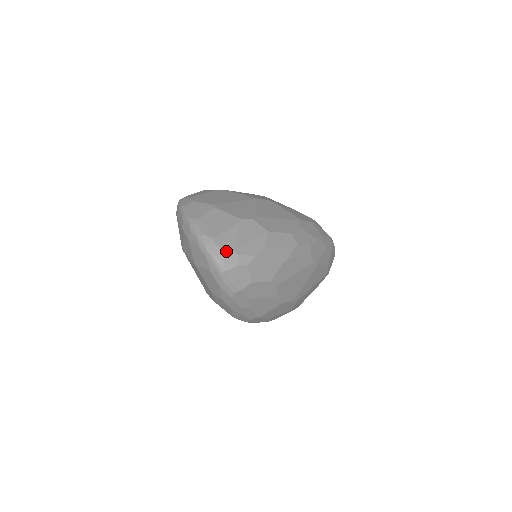
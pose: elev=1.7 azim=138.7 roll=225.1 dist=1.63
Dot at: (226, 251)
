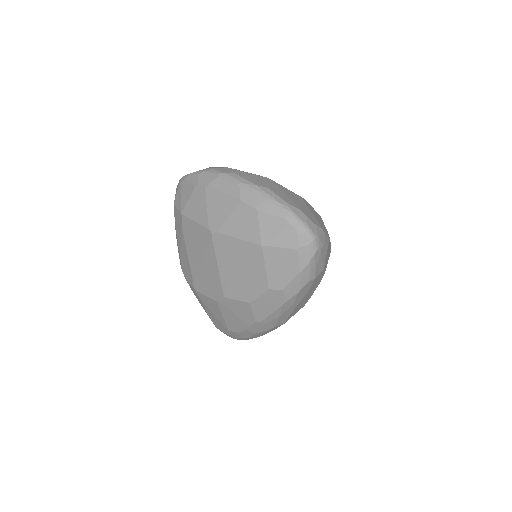
Dot at: (317, 226)
